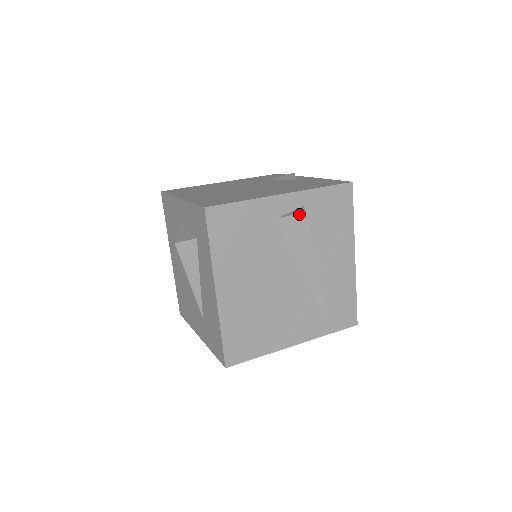
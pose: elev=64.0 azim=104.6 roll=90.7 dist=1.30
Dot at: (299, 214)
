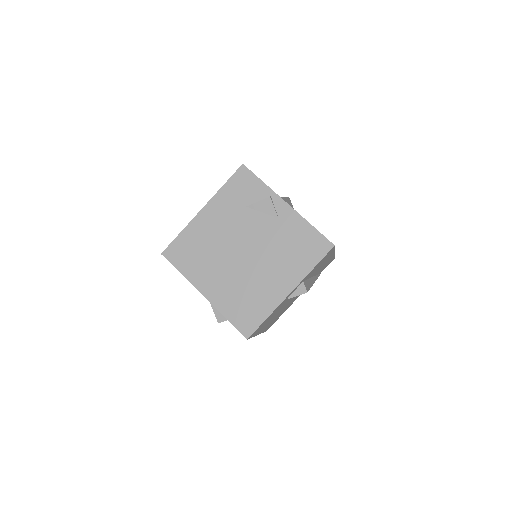
Dot at: occluded
